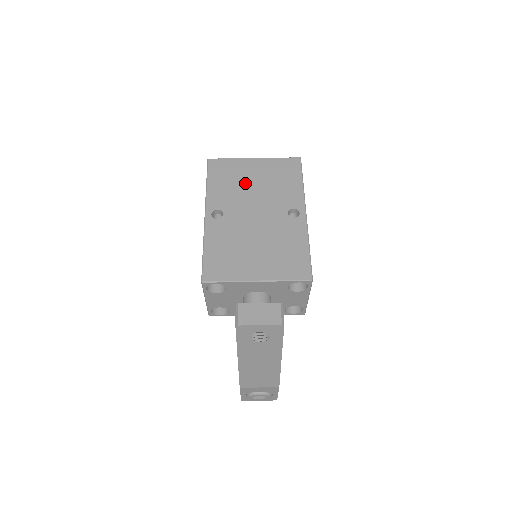
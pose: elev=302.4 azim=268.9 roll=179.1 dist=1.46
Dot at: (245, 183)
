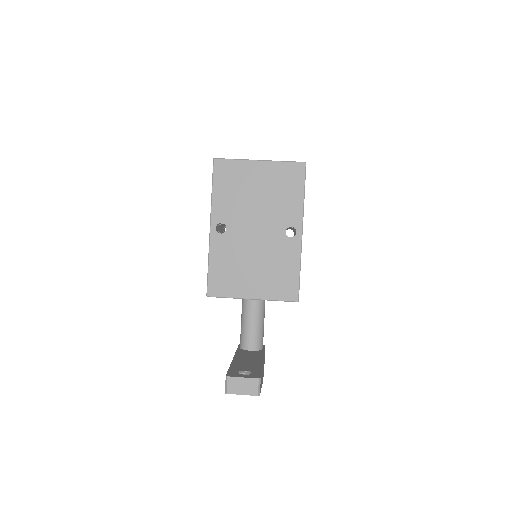
Dot at: (248, 193)
